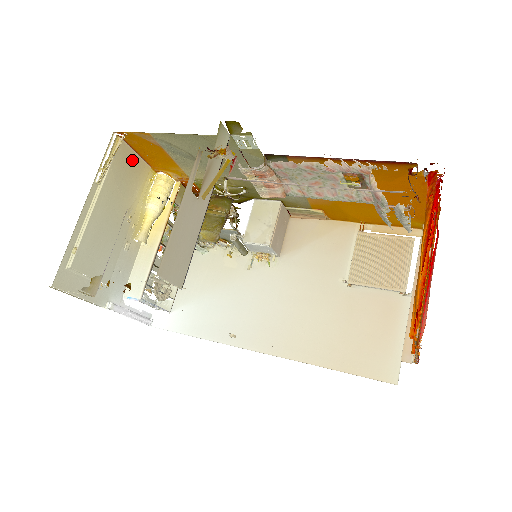
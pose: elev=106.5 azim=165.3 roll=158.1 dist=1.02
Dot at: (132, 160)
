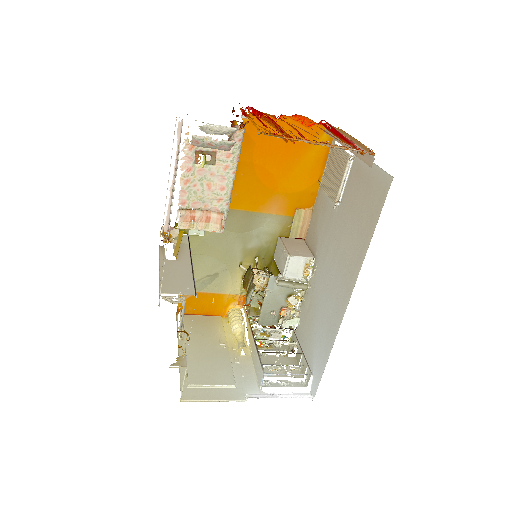
Dot at: (201, 320)
